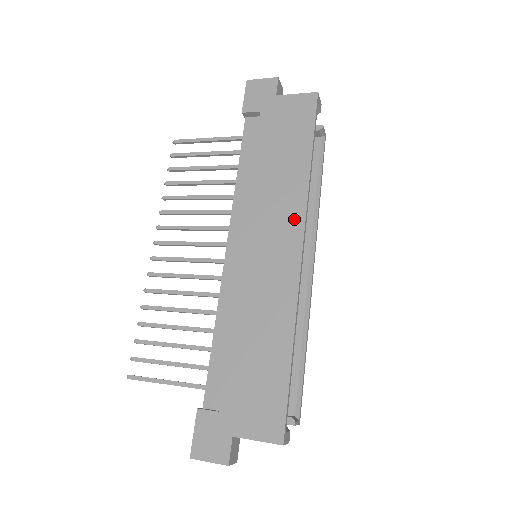
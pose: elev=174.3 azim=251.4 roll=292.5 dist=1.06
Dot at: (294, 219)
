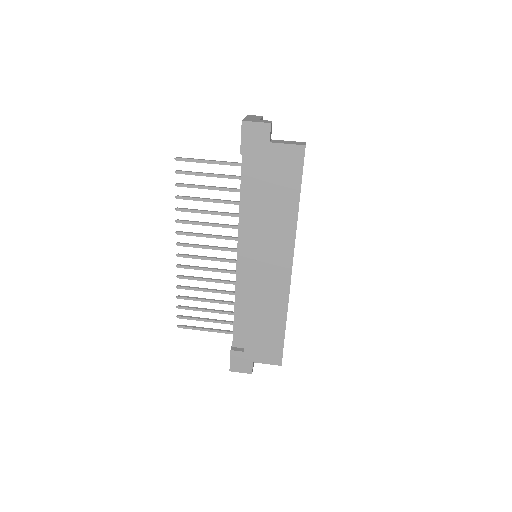
Dot at: (286, 248)
